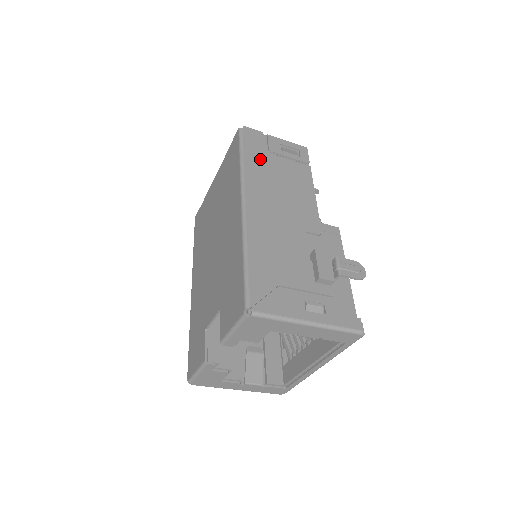
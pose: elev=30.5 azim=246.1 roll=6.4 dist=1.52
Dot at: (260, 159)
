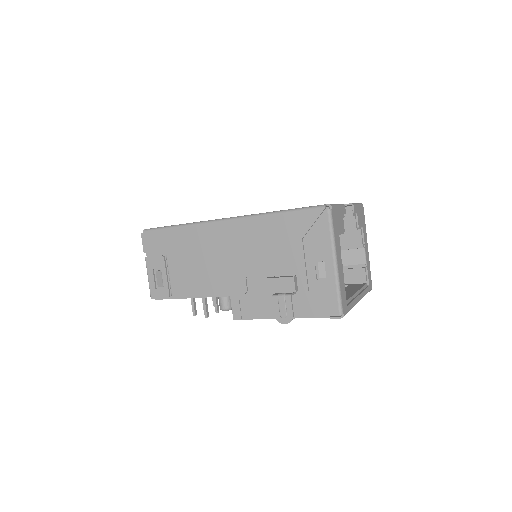
Dot at: occluded
